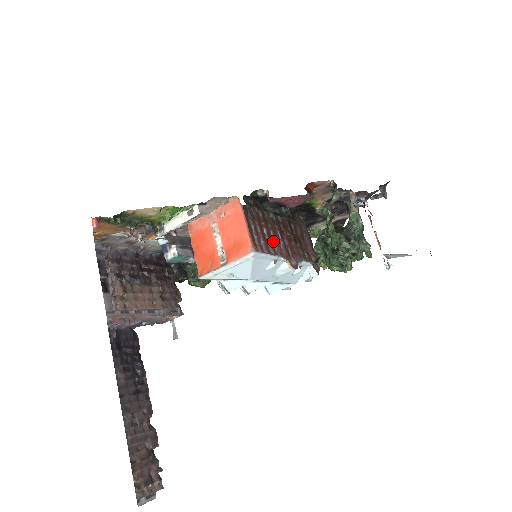
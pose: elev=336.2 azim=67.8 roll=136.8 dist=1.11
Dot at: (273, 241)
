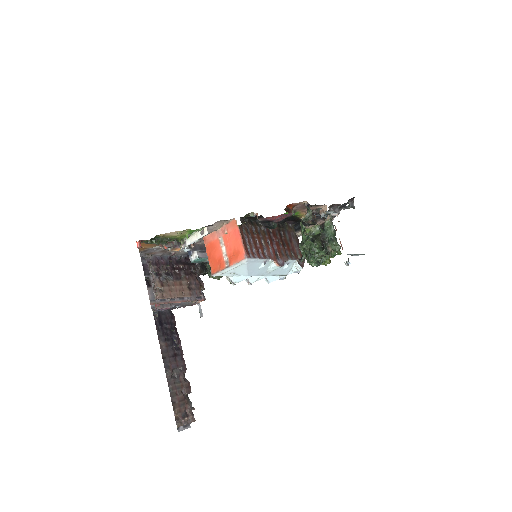
Dot at: (263, 248)
